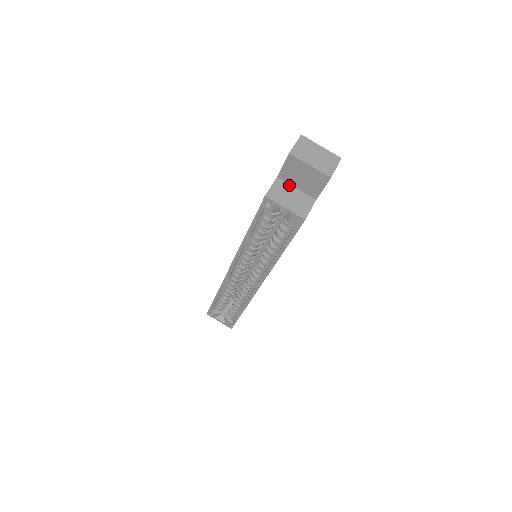
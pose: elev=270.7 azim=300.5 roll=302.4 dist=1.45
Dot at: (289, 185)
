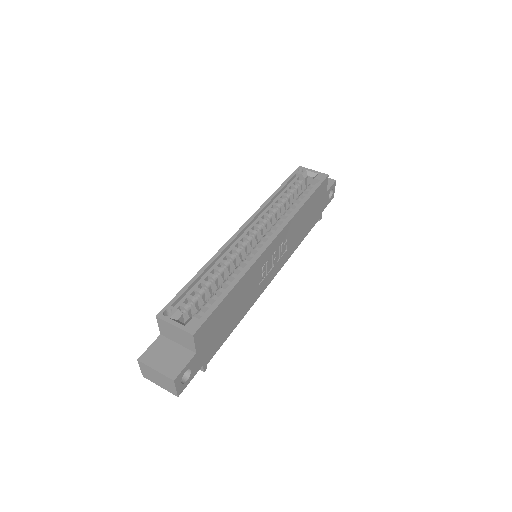
Dot at: occluded
